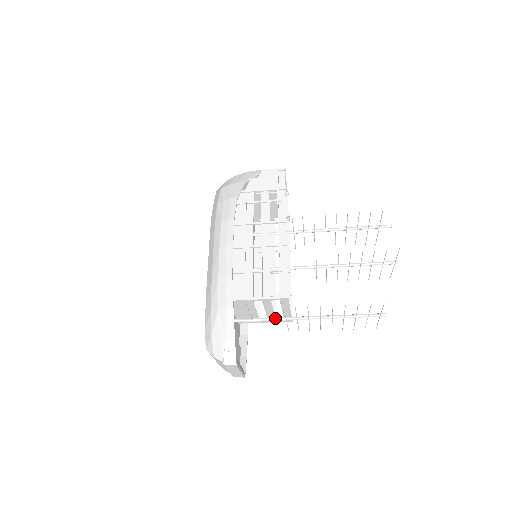
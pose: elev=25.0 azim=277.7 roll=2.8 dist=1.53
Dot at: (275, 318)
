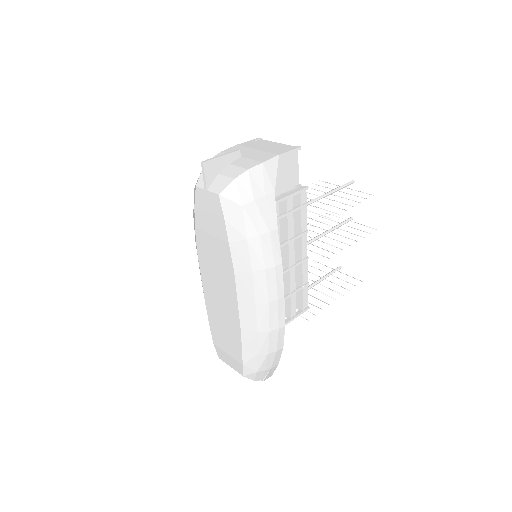
Dot at: occluded
